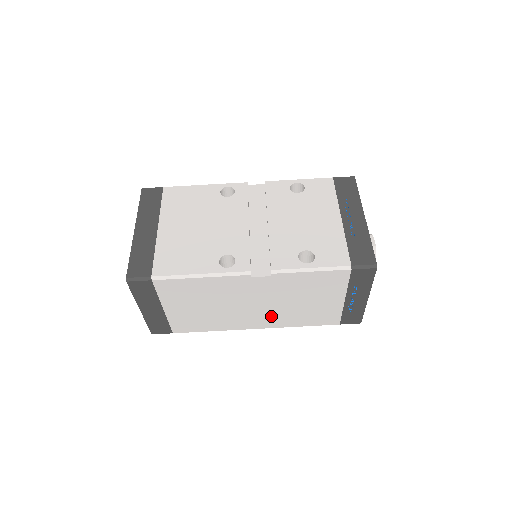
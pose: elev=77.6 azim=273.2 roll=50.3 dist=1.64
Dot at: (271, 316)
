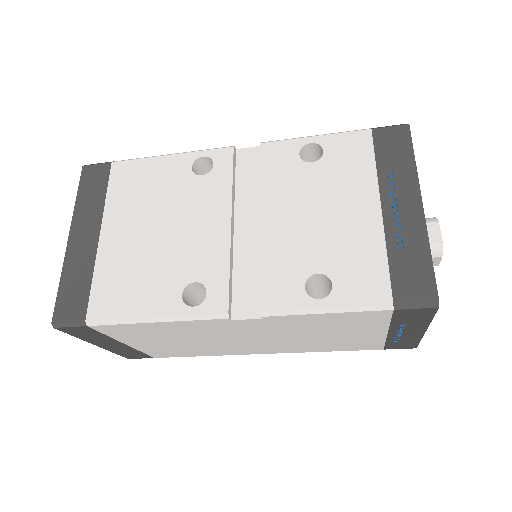
Dot at: (279, 346)
